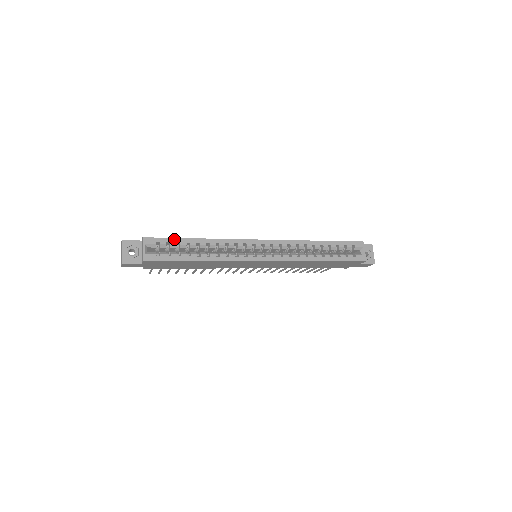
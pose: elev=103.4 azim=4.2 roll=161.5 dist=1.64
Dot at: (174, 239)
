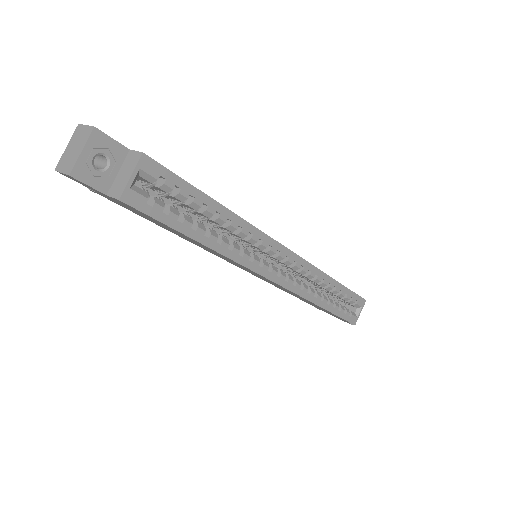
Dot at: (190, 186)
